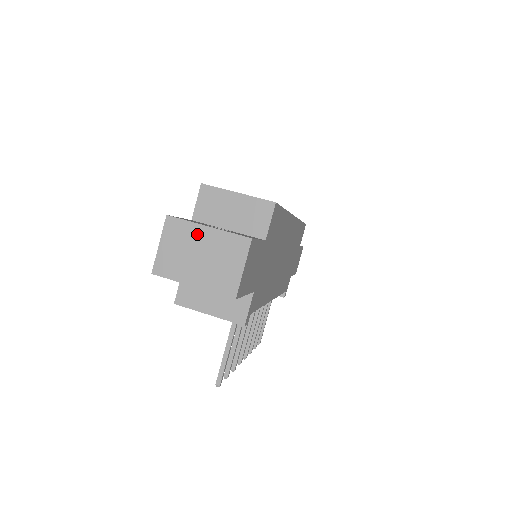
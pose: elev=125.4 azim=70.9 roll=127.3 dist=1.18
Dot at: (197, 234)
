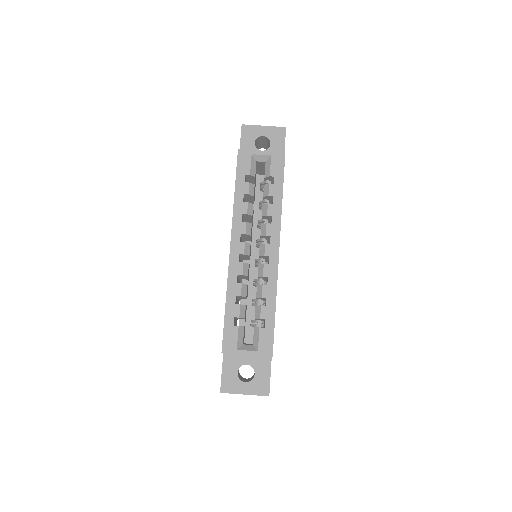
Dot at: occluded
